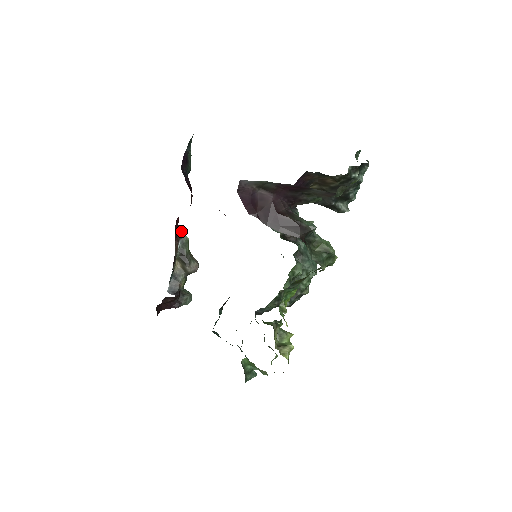
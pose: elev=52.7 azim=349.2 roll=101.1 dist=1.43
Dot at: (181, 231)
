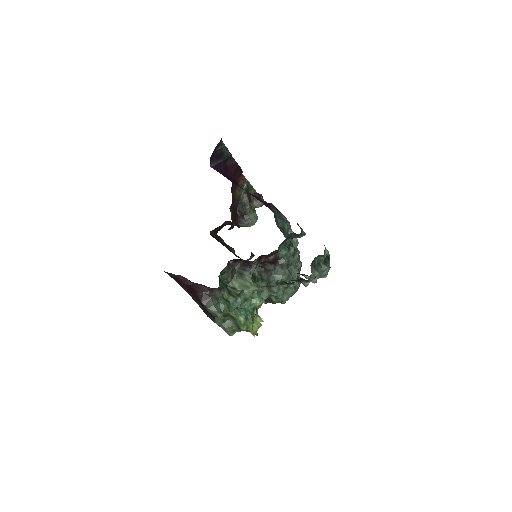
Dot at: (245, 178)
